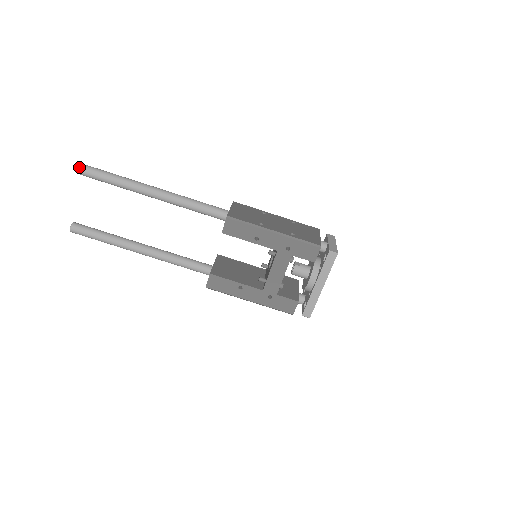
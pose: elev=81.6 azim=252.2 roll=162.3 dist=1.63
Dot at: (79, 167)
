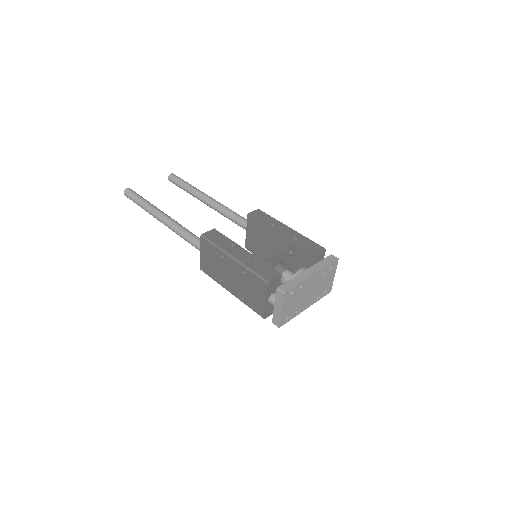
Dot at: (174, 174)
